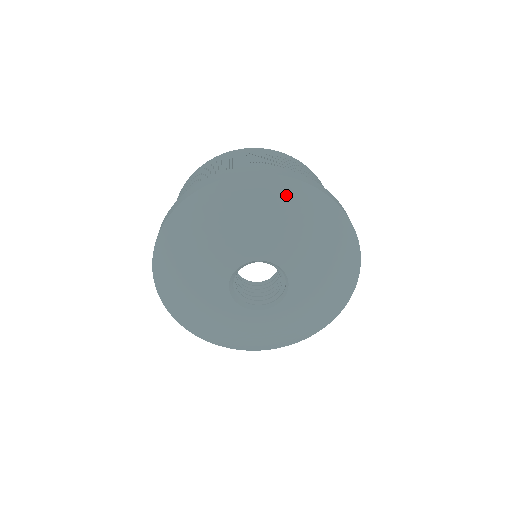
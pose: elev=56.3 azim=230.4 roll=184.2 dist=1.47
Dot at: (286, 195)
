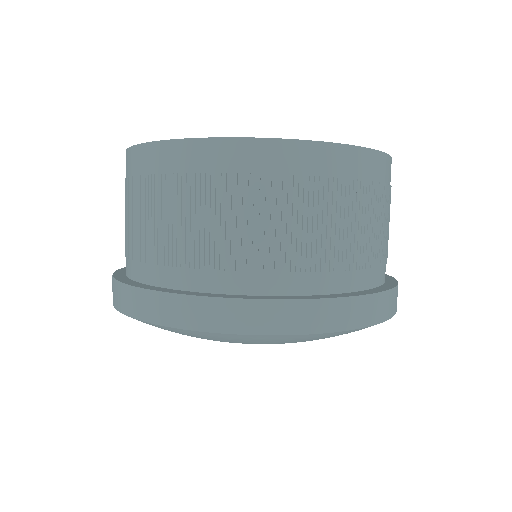
Dot at: (197, 336)
